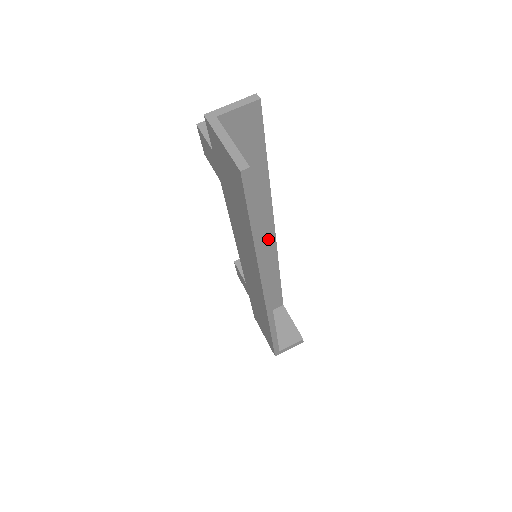
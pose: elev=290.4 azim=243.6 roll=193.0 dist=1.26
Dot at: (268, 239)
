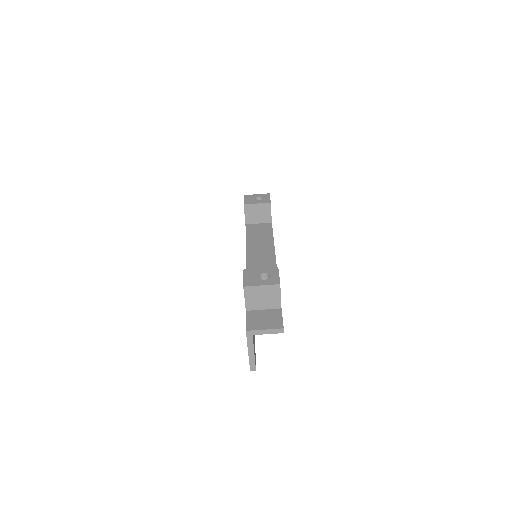
Dot at: occluded
